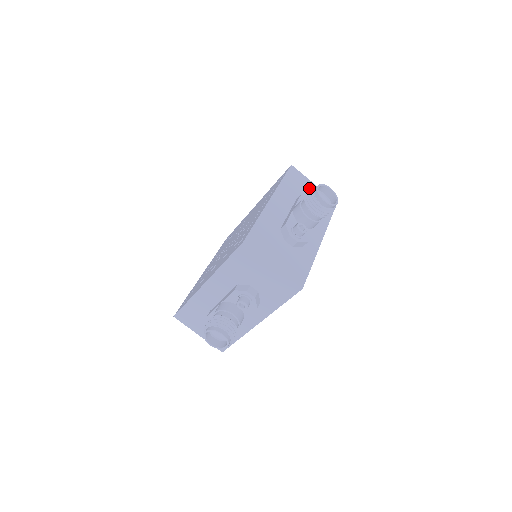
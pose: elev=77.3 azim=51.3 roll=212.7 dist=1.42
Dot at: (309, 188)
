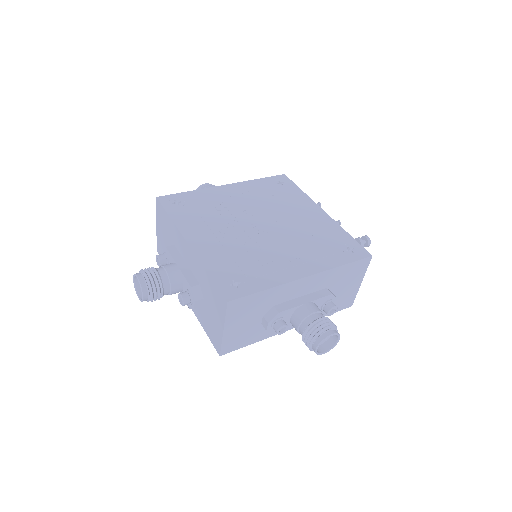
Dot at: (352, 284)
